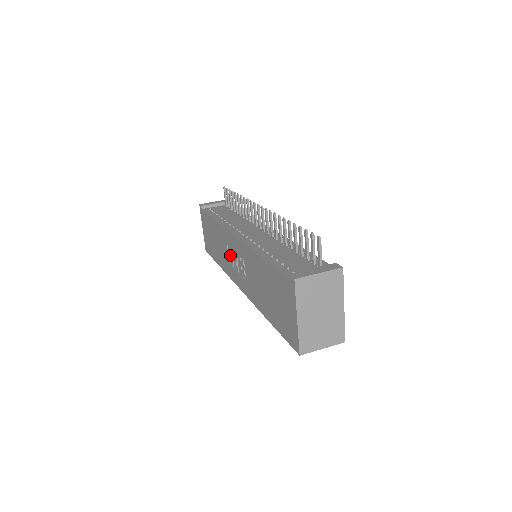
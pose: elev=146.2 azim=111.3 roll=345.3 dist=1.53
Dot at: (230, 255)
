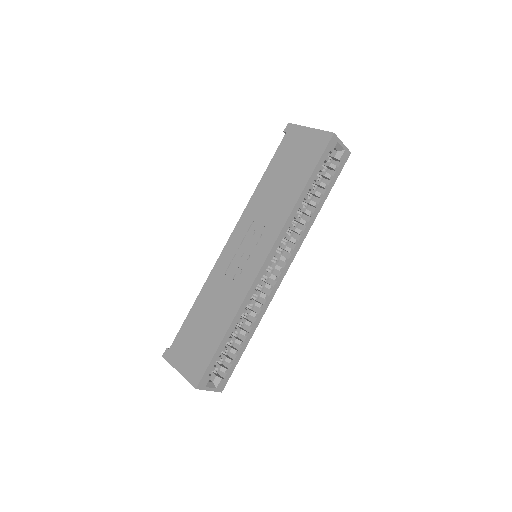
Dot at: (234, 268)
